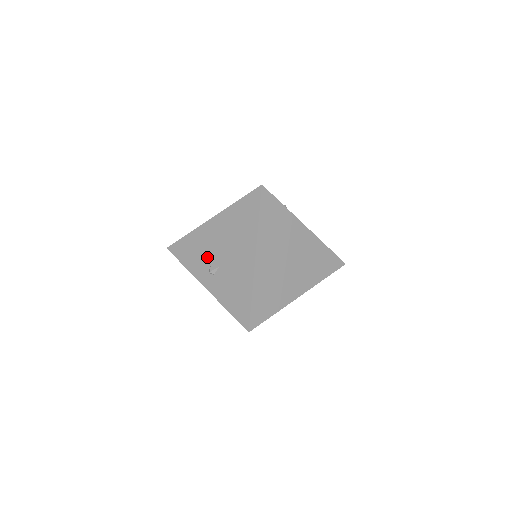
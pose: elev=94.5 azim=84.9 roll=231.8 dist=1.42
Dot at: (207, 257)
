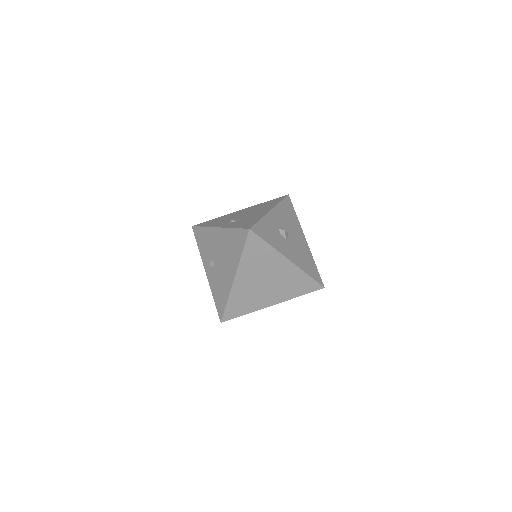
Dot at: (211, 253)
